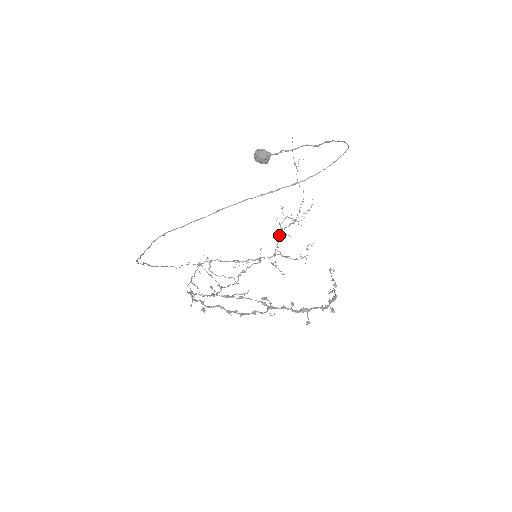
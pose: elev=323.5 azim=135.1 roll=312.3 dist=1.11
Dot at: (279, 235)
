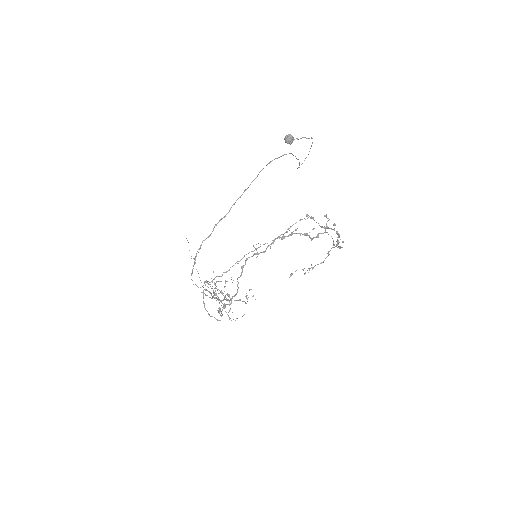
Dot at: (220, 292)
